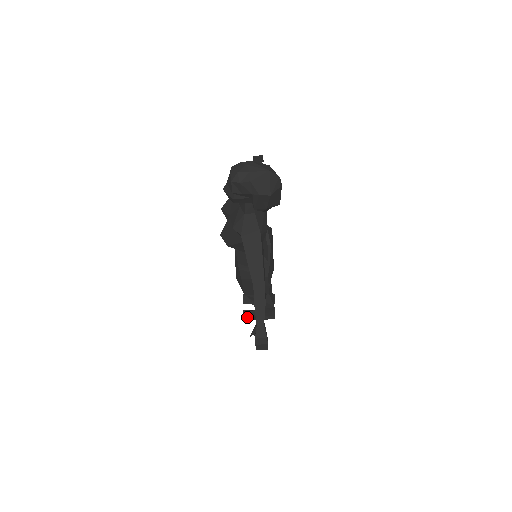
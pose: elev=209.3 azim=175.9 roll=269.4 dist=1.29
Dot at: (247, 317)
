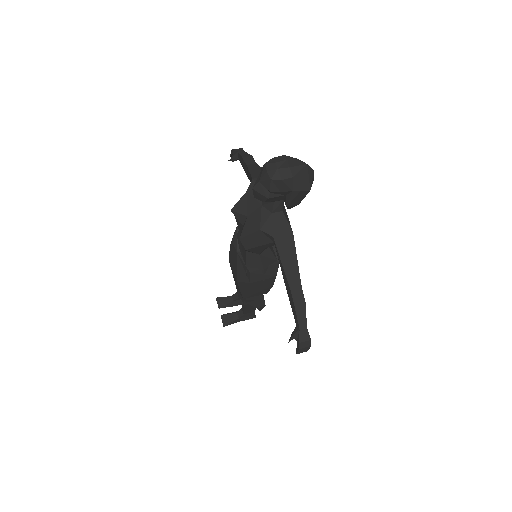
Dot at: (227, 321)
